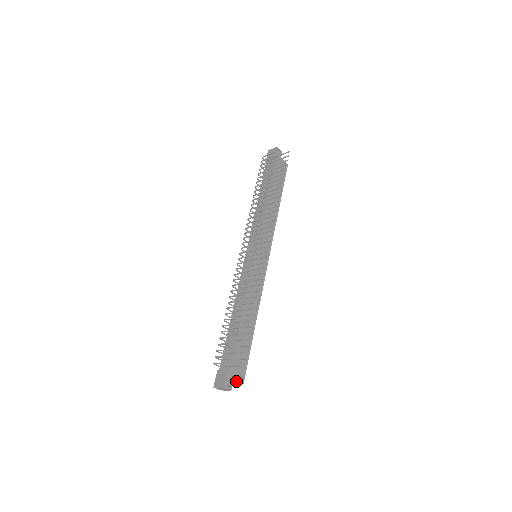
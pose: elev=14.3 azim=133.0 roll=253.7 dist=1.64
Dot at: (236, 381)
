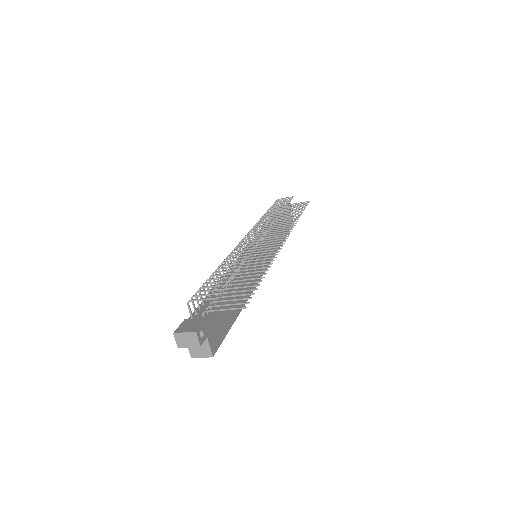
Dot at: (206, 346)
